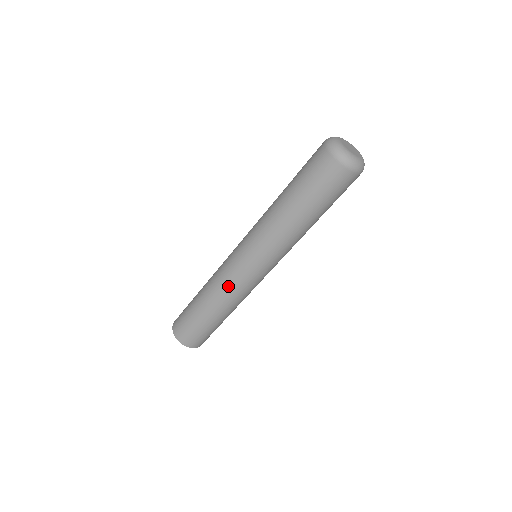
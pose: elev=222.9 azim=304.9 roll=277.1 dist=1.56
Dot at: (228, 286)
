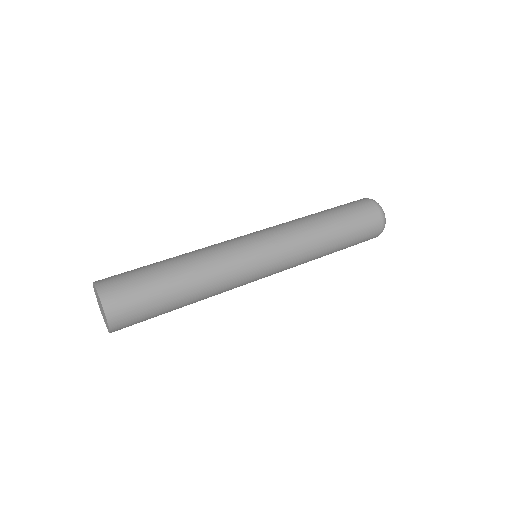
Dot at: (229, 268)
